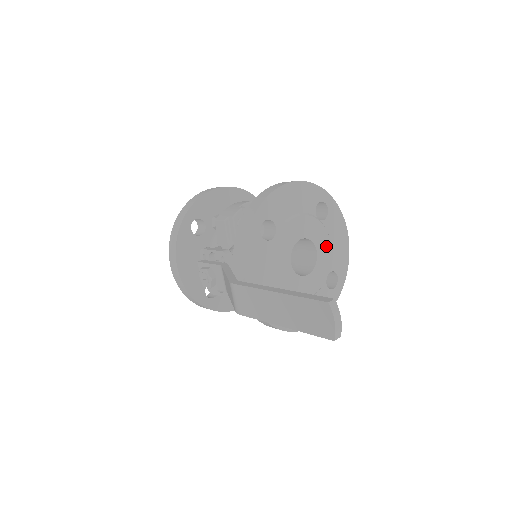
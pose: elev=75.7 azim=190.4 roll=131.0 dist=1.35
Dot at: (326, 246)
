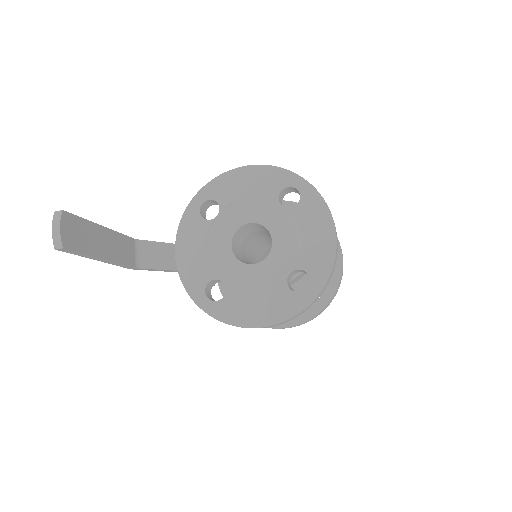
Dot at: (289, 236)
